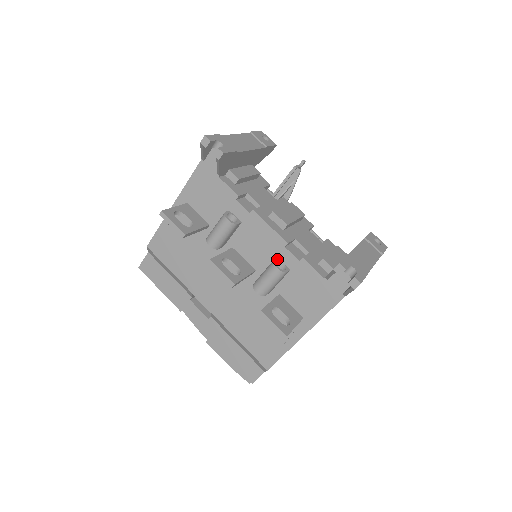
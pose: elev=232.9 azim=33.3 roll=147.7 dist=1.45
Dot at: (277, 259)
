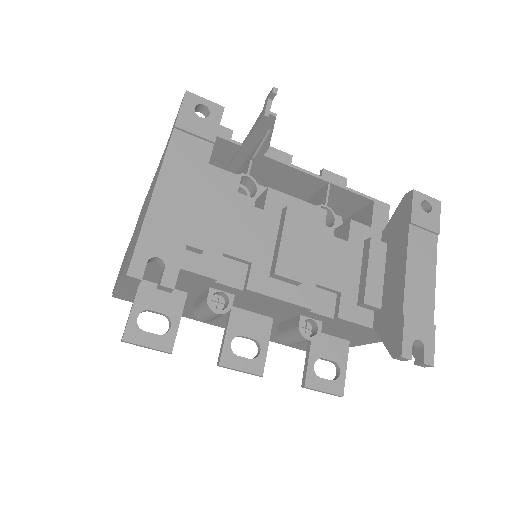
Dot at: (301, 320)
